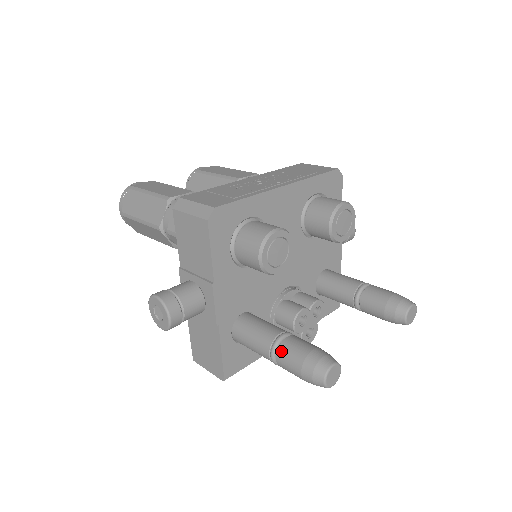
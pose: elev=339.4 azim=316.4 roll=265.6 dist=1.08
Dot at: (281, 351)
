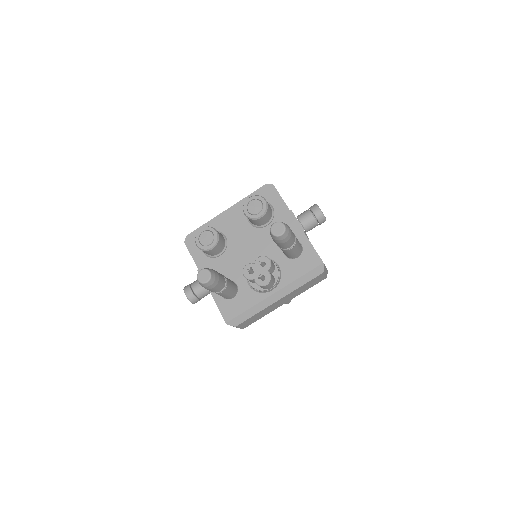
Dot at: occluded
